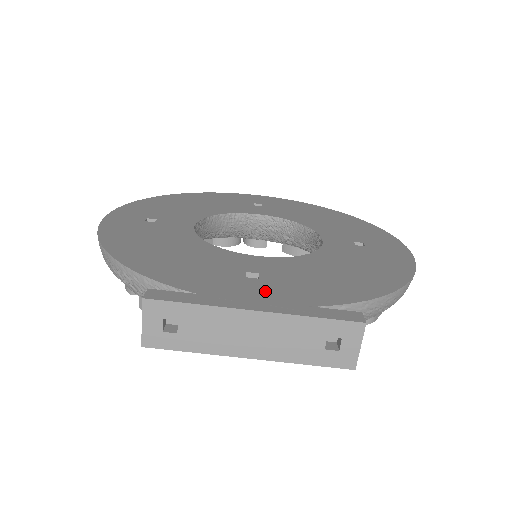
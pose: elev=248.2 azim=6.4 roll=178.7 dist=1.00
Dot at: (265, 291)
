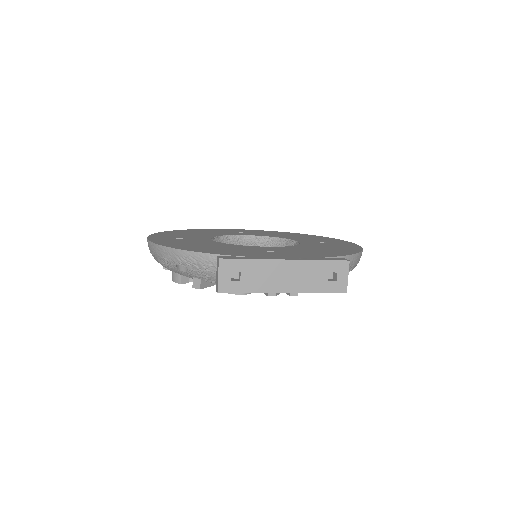
Dot at: (285, 255)
